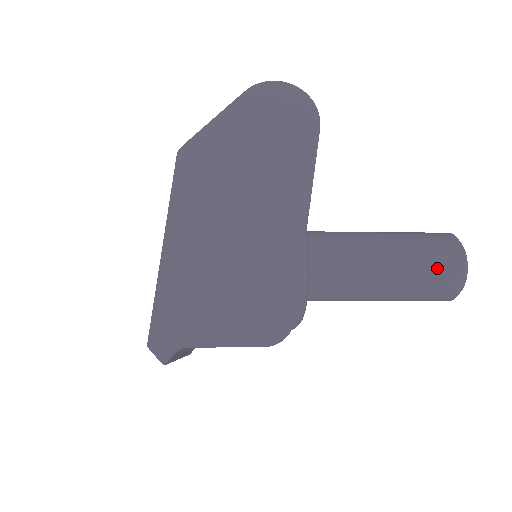
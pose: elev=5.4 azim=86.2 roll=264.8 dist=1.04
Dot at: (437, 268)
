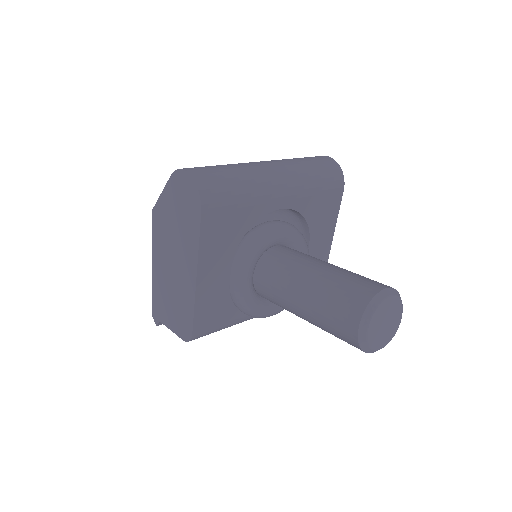
Dot at: (336, 326)
